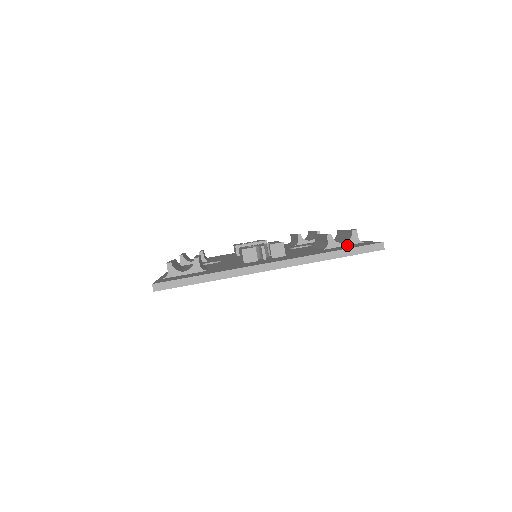
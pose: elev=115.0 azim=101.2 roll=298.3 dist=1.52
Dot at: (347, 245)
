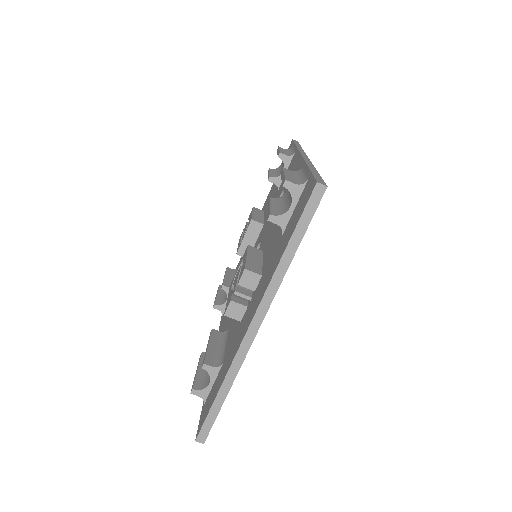
Dot at: (296, 204)
